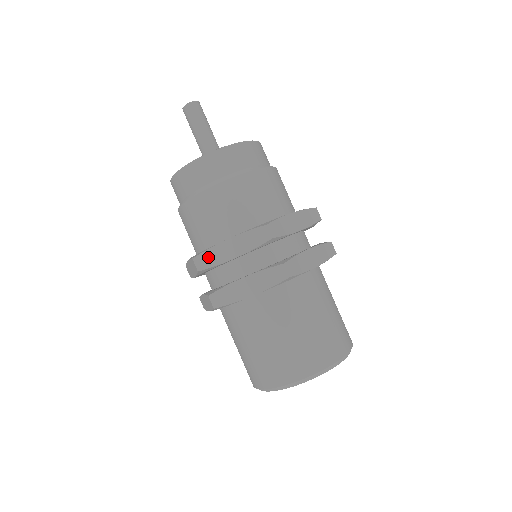
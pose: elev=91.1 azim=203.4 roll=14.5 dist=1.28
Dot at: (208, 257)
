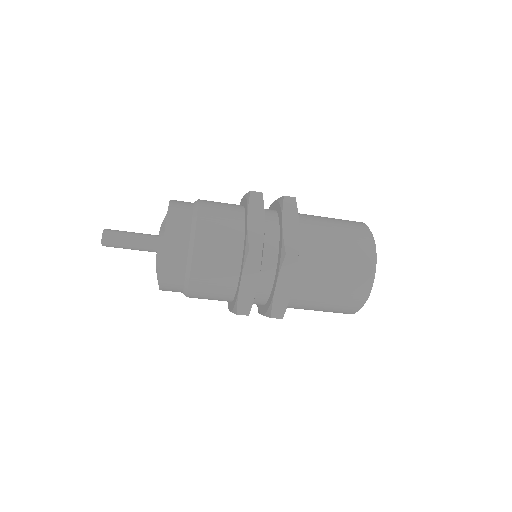
Dot at: occluded
